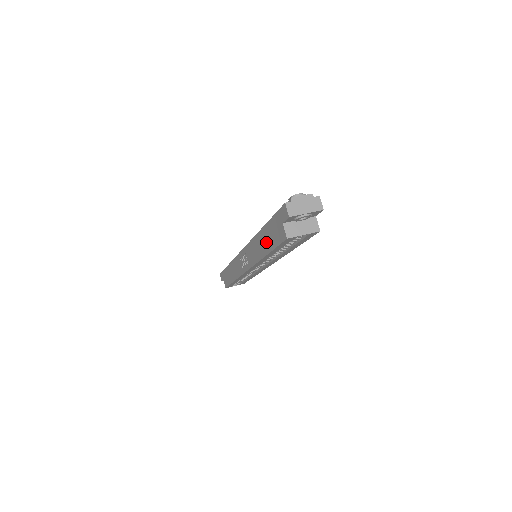
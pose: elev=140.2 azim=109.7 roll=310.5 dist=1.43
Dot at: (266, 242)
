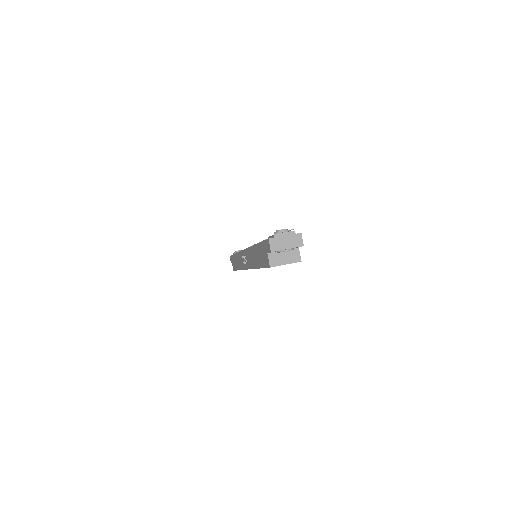
Dot at: (258, 258)
